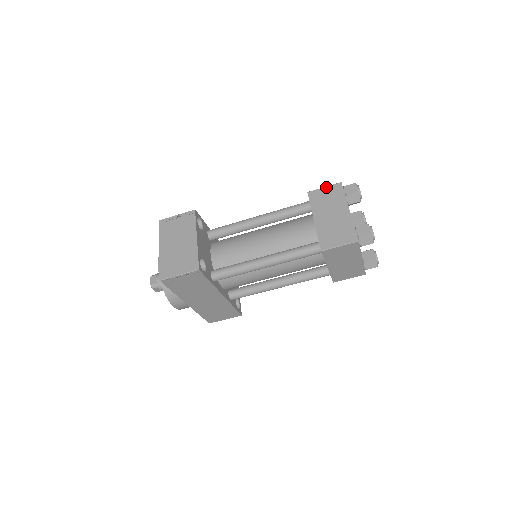
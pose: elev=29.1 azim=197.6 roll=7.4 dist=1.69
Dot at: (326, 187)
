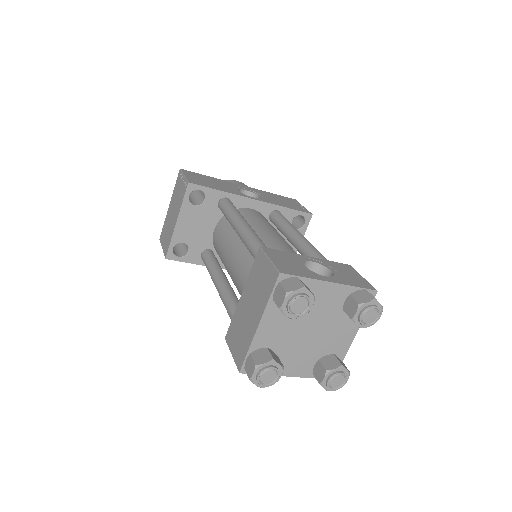
Dot at: (269, 262)
